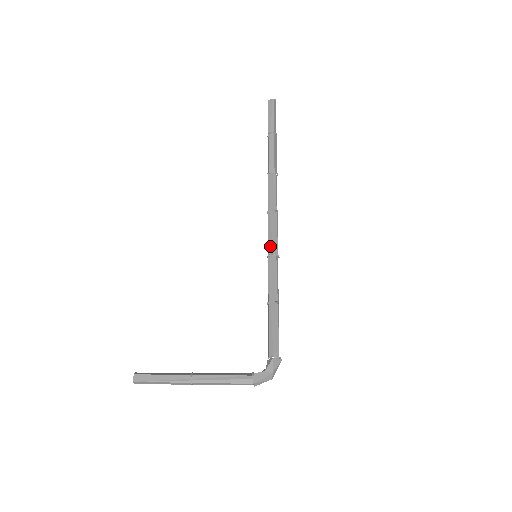
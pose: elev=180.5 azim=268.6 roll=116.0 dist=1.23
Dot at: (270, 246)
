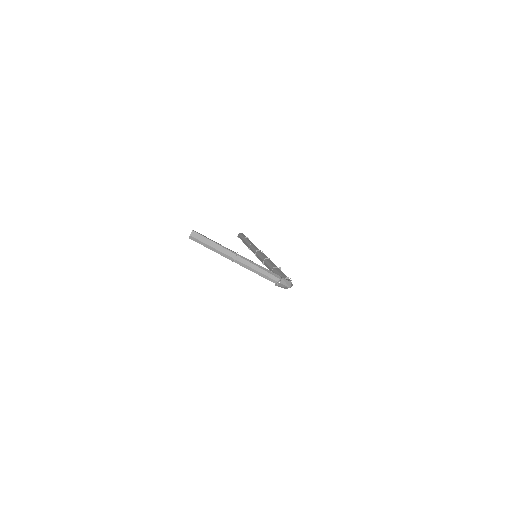
Dot at: (265, 257)
